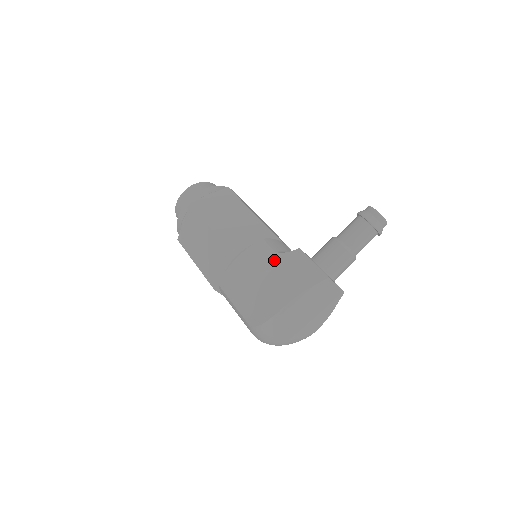
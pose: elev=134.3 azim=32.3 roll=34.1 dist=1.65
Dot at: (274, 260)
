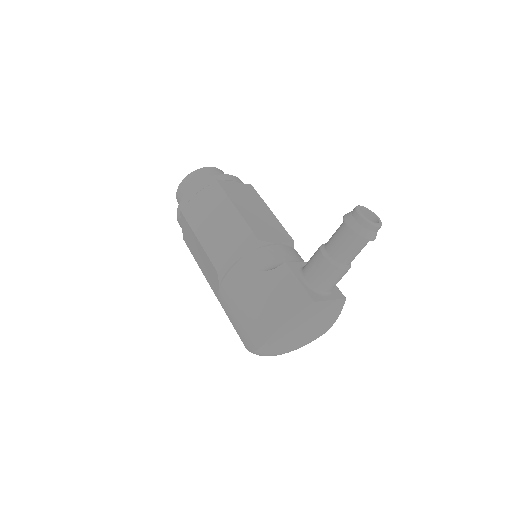
Dot at: (258, 282)
